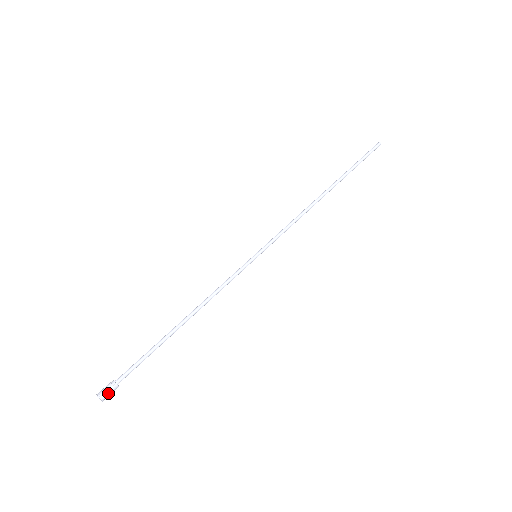
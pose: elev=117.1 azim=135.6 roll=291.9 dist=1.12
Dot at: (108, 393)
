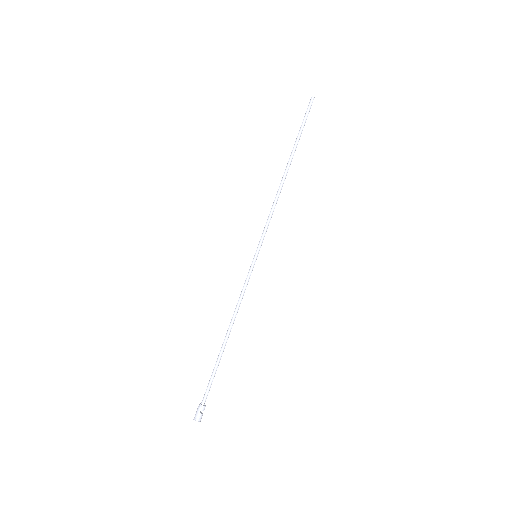
Dot at: (200, 414)
